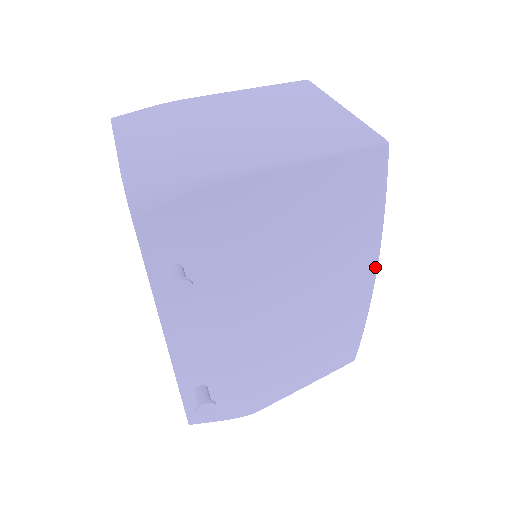
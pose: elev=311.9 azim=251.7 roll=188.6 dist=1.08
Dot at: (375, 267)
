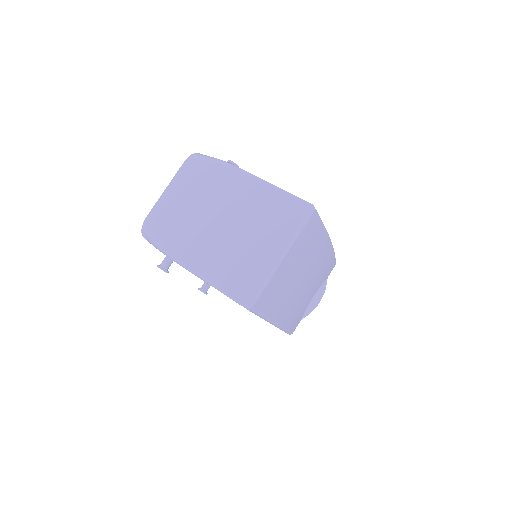
Dot at: (275, 326)
